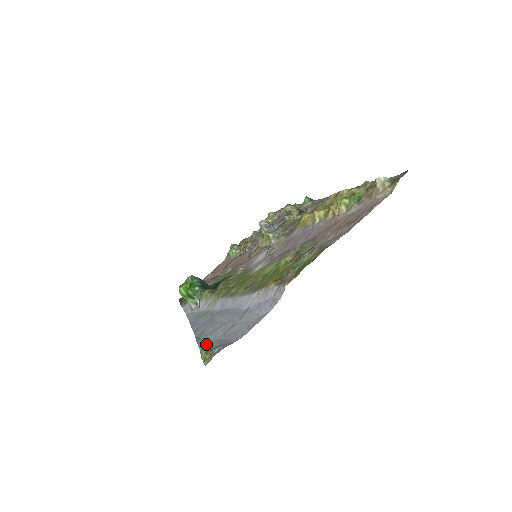
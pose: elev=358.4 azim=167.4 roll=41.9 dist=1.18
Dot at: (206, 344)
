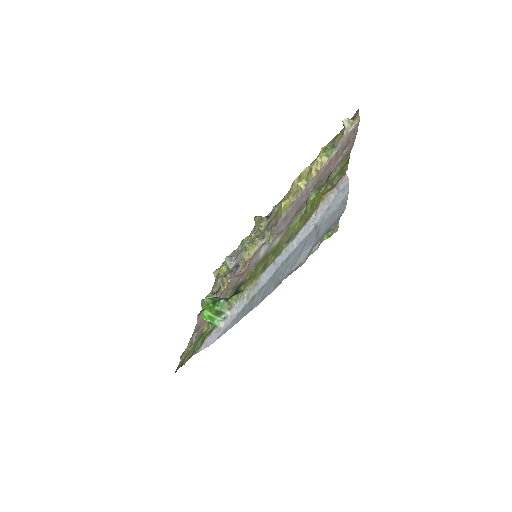
Dot at: (302, 262)
